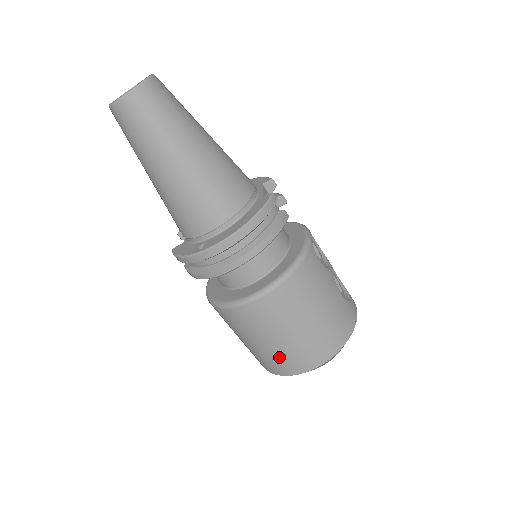
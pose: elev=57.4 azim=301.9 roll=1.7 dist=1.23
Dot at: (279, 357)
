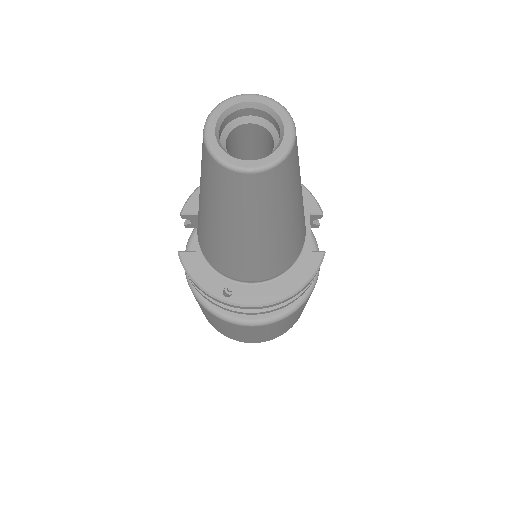
Dot at: (234, 336)
